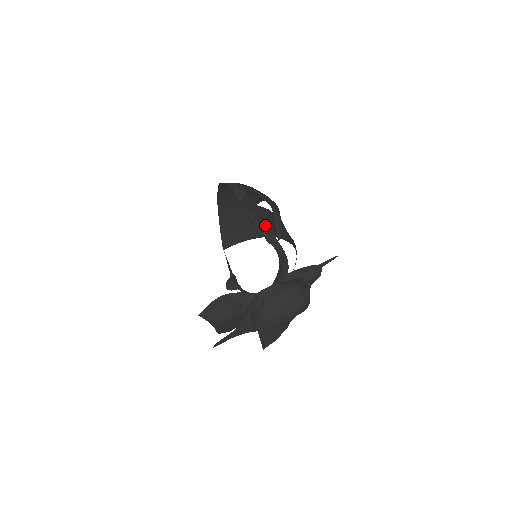
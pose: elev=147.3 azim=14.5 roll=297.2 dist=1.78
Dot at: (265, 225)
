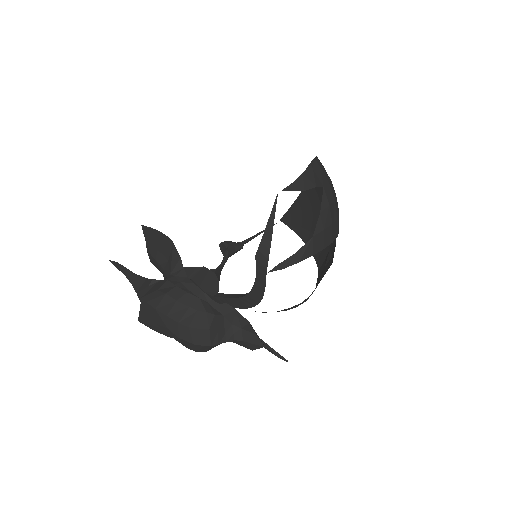
Dot at: (325, 250)
